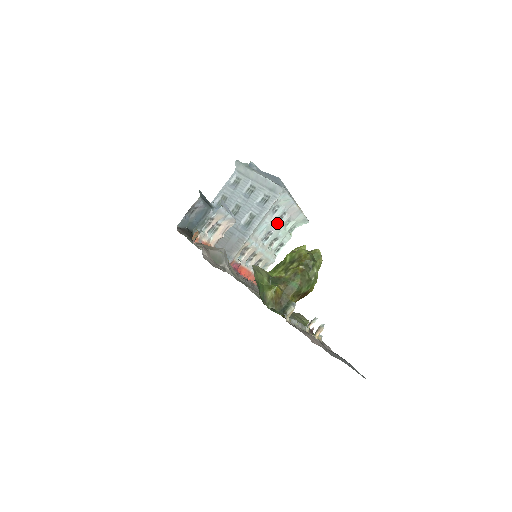
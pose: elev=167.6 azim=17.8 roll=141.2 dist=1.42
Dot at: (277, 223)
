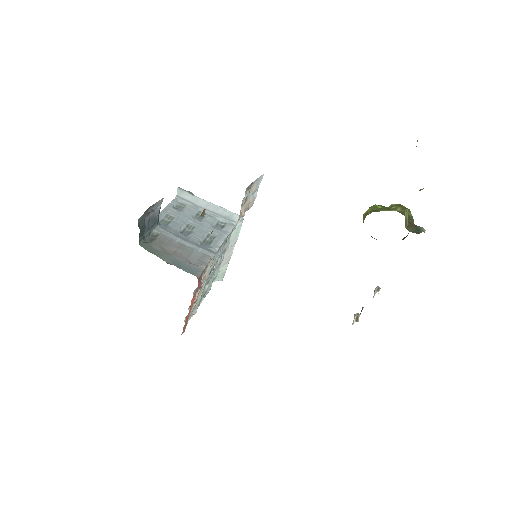
Dot at: (220, 259)
